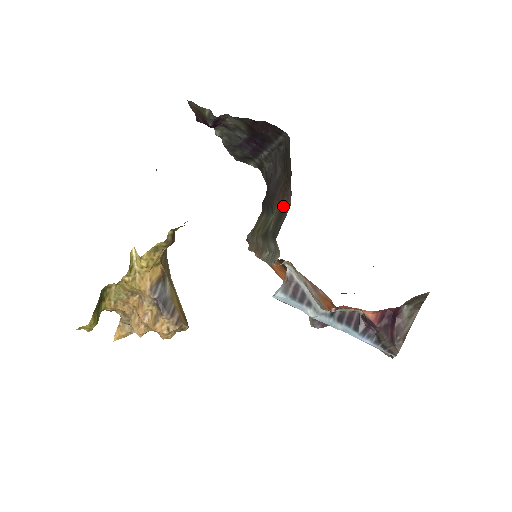
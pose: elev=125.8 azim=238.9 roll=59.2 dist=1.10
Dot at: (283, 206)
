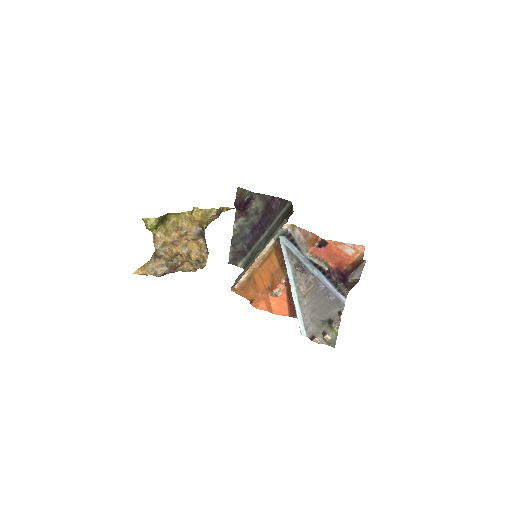
Dot at: occluded
